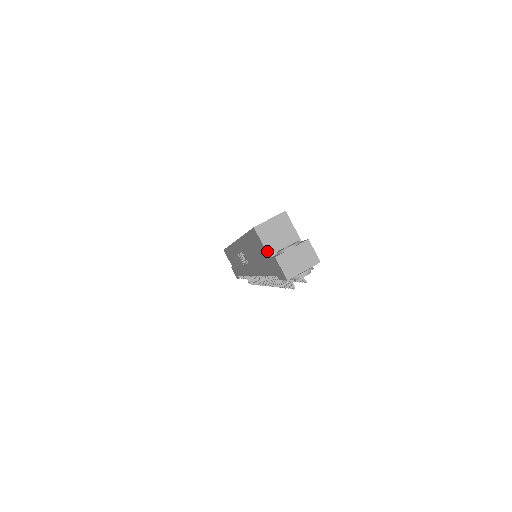
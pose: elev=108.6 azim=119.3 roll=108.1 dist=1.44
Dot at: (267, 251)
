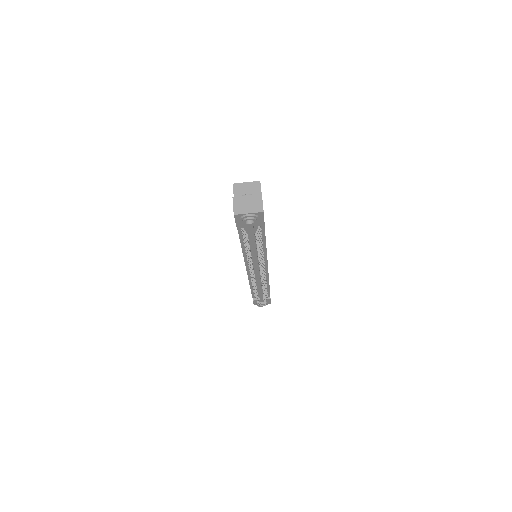
Dot at: occluded
